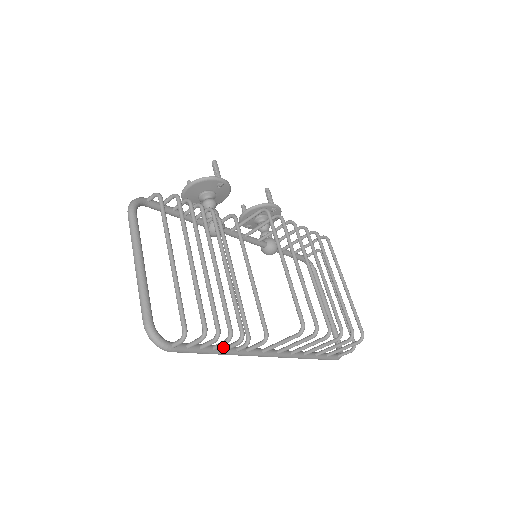
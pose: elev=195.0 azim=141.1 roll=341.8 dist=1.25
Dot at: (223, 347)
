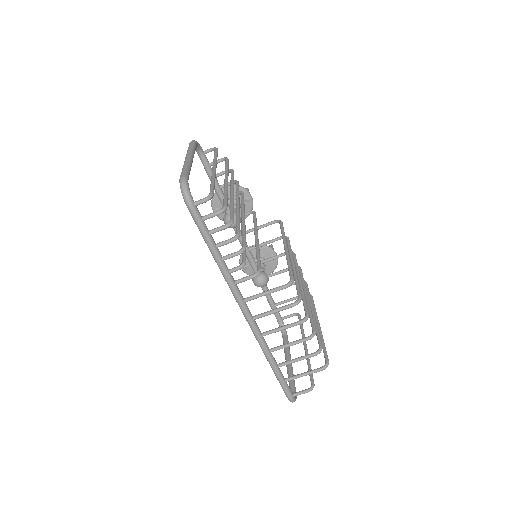
Dot at: occluded
